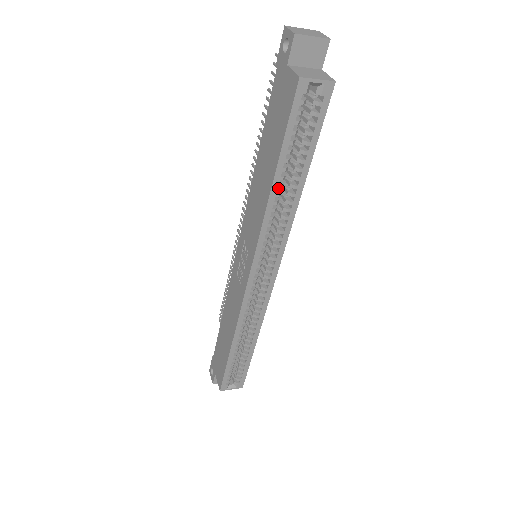
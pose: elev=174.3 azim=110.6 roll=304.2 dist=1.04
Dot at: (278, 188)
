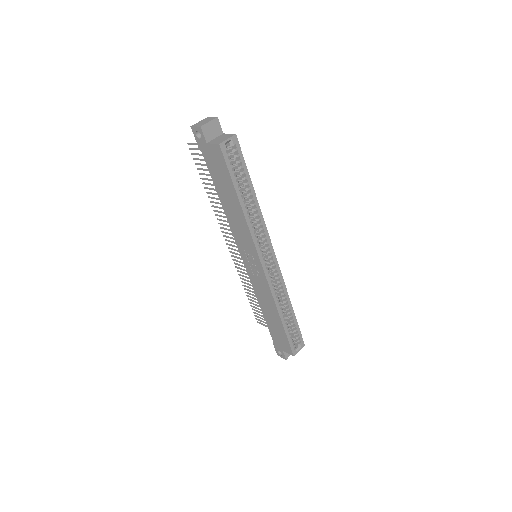
Dot at: occluded
